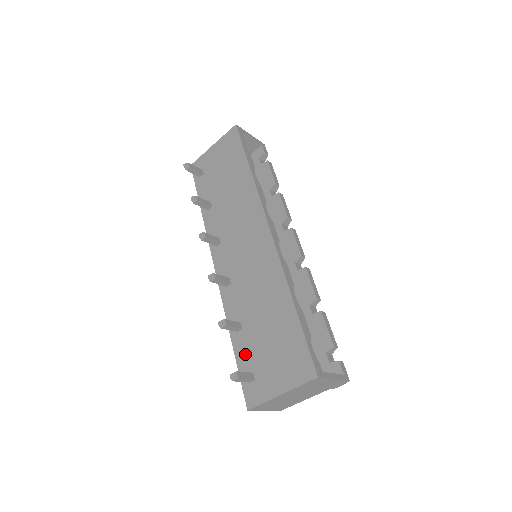
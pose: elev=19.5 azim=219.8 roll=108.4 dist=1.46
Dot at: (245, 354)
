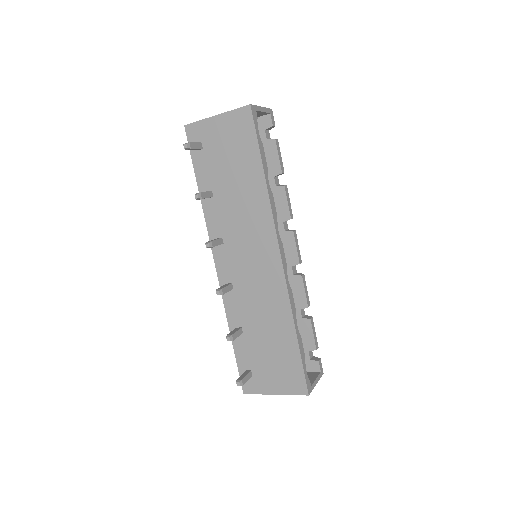
Dot at: (244, 354)
